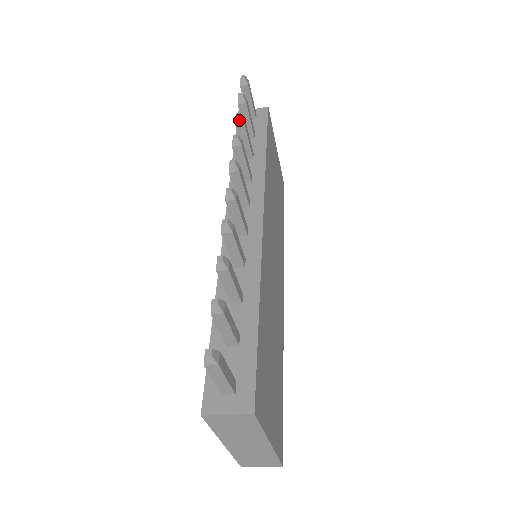
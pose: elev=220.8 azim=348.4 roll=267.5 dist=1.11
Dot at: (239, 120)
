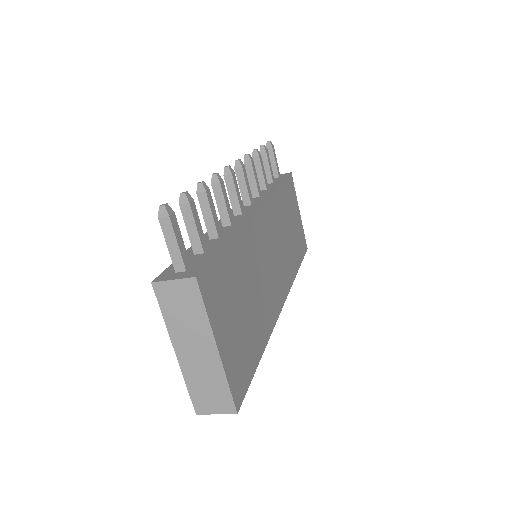
Dot at: (255, 153)
